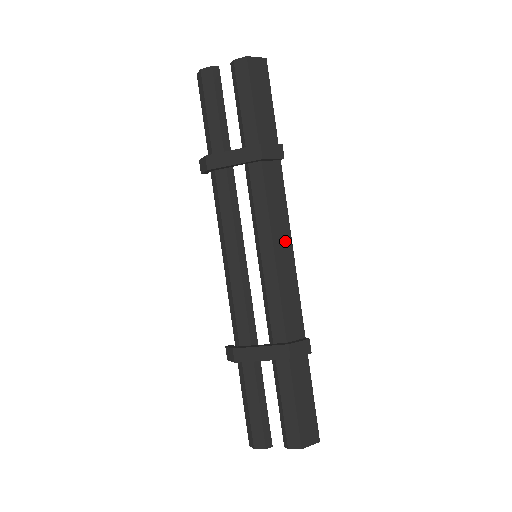
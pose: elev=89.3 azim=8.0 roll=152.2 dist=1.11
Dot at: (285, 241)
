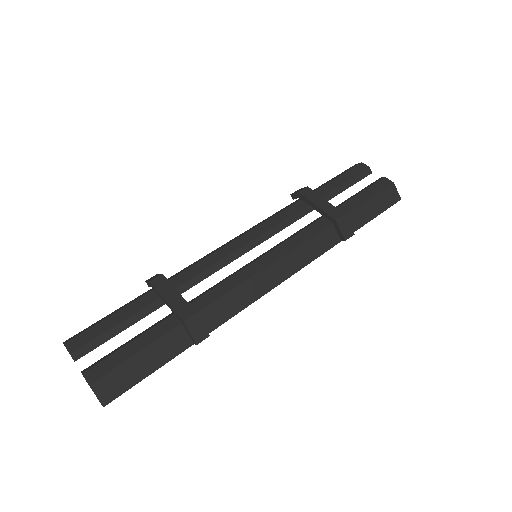
Dot at: (283, 273)
